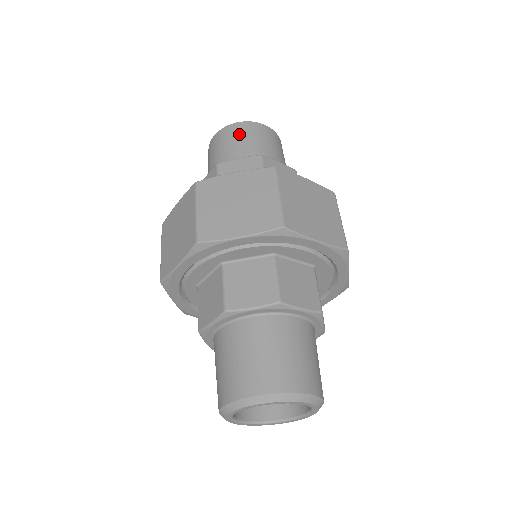
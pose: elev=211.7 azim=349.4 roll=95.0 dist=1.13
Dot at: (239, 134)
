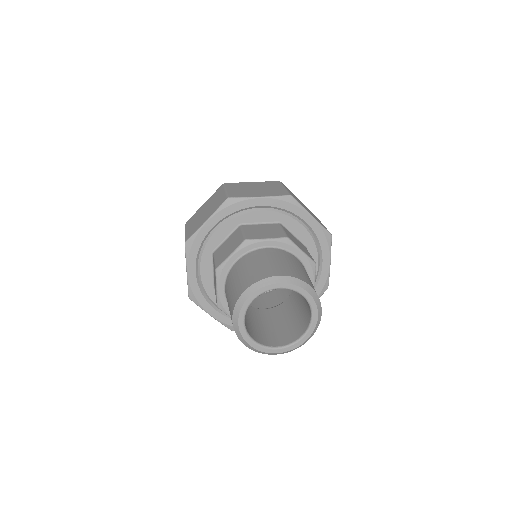
Dot at: occluded
